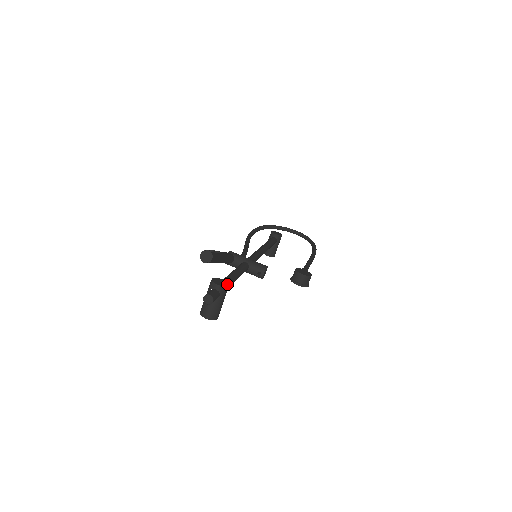
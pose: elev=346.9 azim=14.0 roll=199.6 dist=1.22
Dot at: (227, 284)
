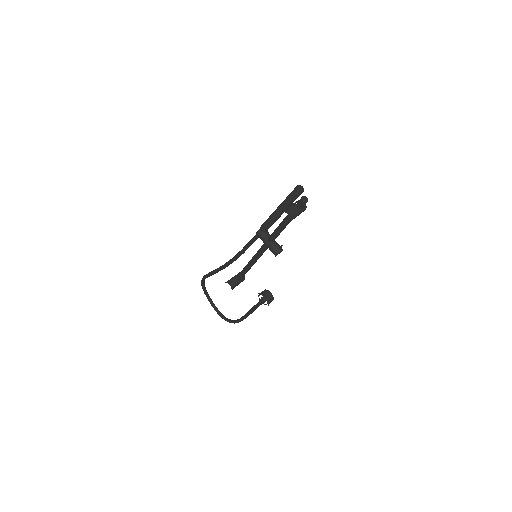
Dot at: (305, 209)
